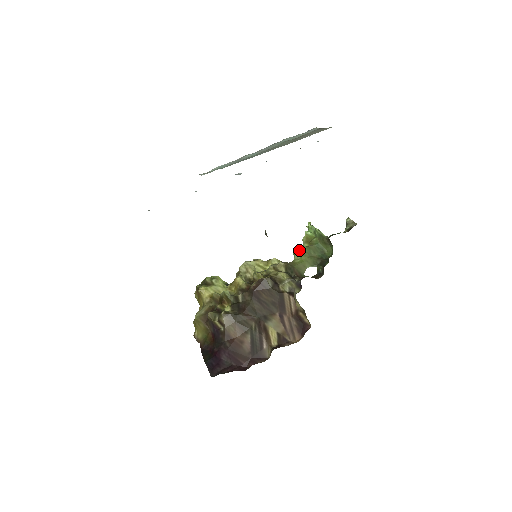
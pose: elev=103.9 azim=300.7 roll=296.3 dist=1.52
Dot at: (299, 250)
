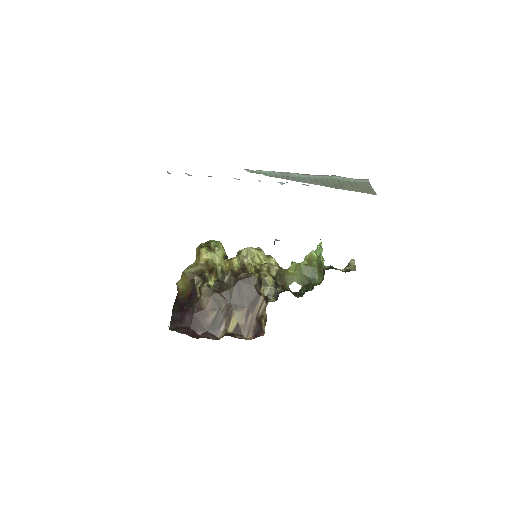
Dot at: (297, 263)
